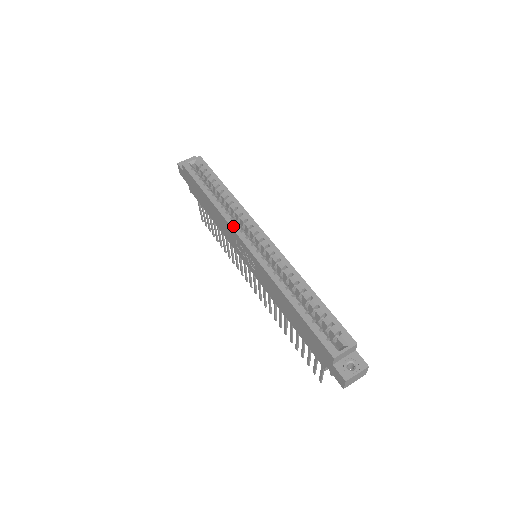
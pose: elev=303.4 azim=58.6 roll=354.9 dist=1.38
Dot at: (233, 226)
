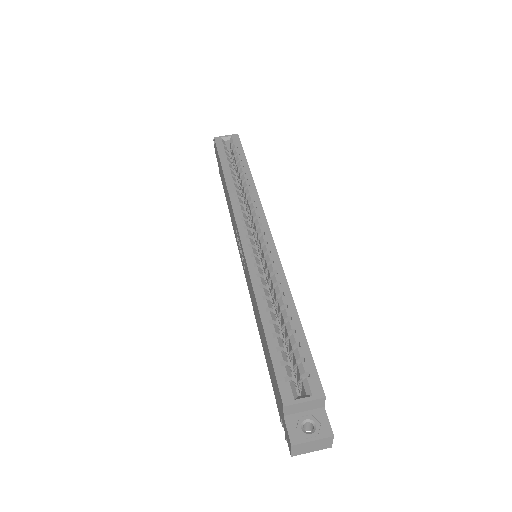
Dot at: (236, 211)
